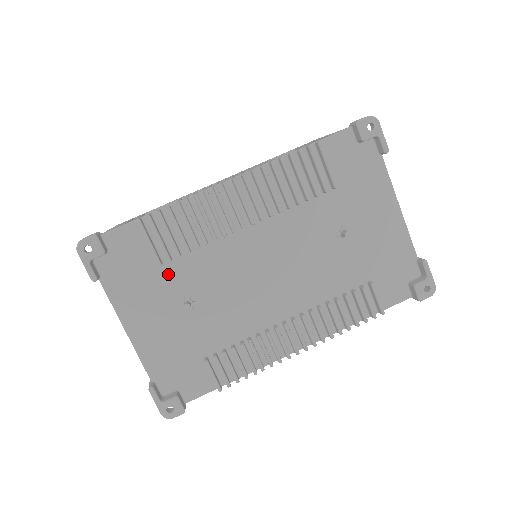
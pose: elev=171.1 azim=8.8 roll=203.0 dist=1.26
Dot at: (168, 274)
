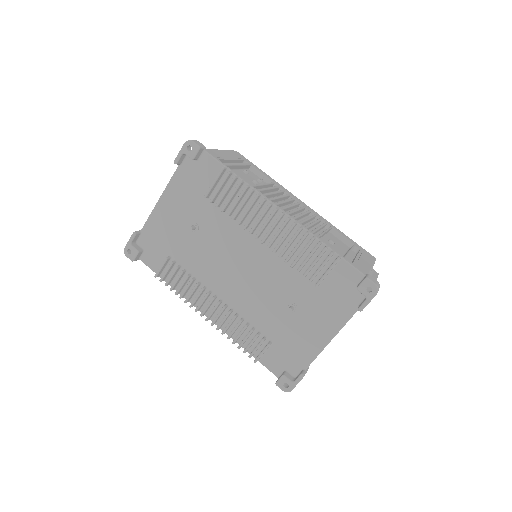
Dot at: (204, 205)
